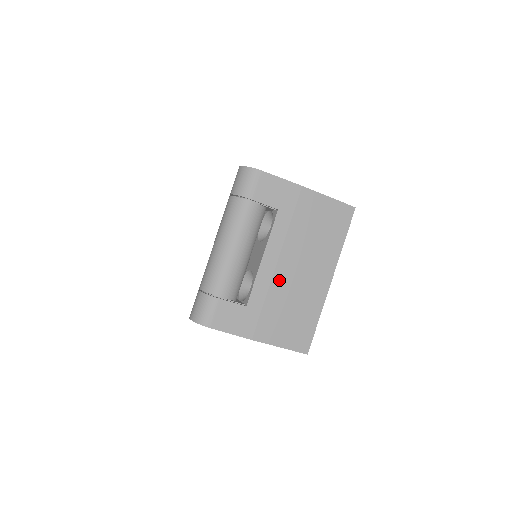
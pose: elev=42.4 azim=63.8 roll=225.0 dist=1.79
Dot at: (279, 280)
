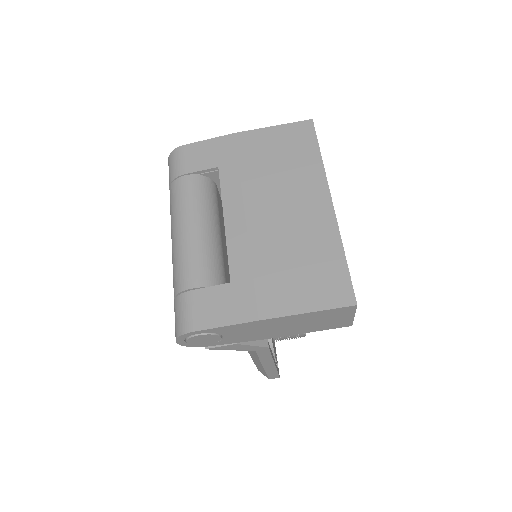
Dot at: (258, 233)
